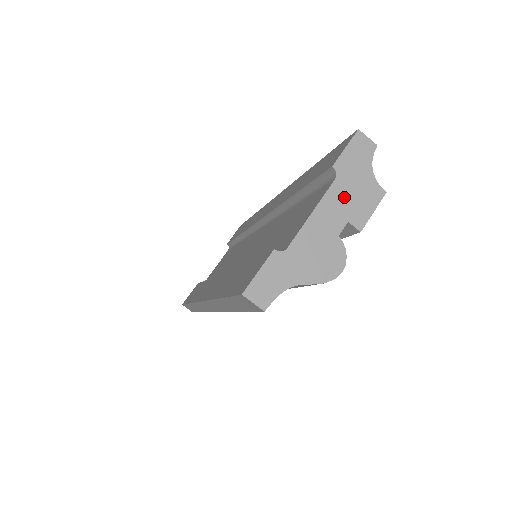
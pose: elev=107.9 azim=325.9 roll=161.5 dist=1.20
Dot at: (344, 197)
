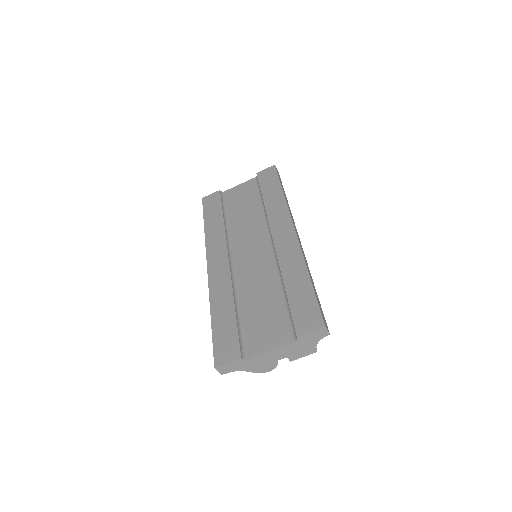
Dot at: (293, 349)
